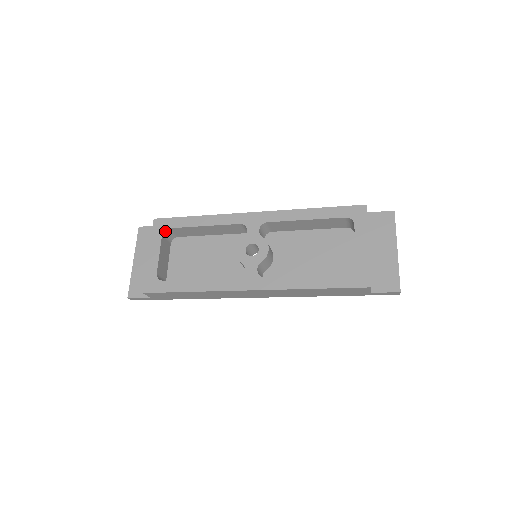
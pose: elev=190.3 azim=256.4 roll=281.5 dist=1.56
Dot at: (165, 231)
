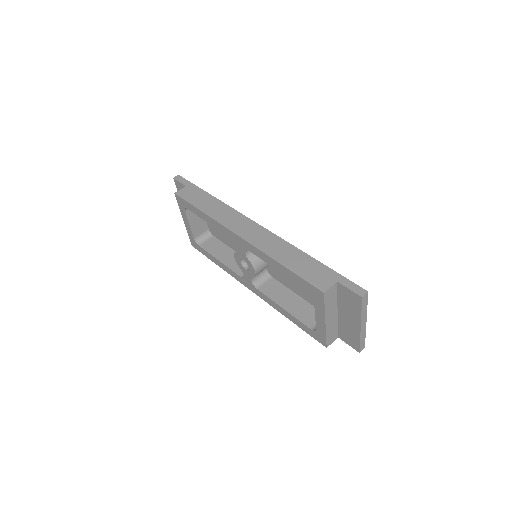
Dot at: occluded
